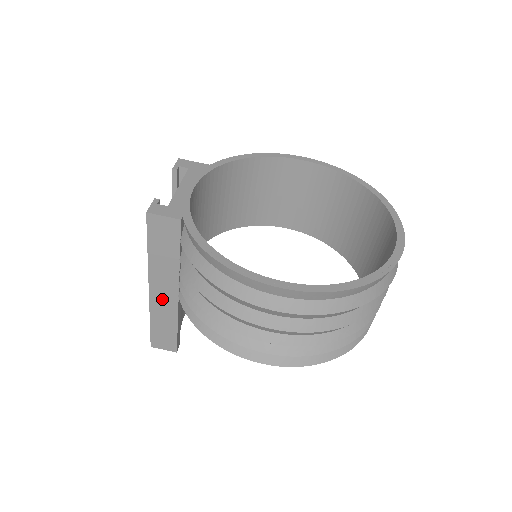
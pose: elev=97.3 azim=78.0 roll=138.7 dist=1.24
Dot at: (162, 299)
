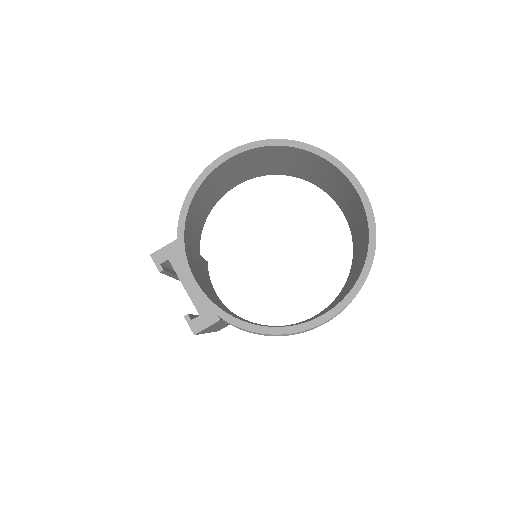
Dot at: occluded
